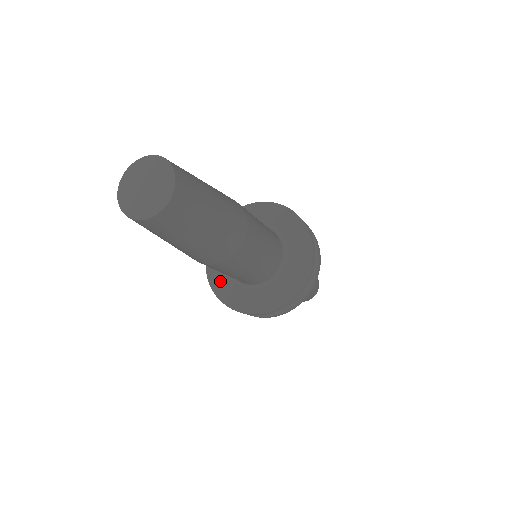
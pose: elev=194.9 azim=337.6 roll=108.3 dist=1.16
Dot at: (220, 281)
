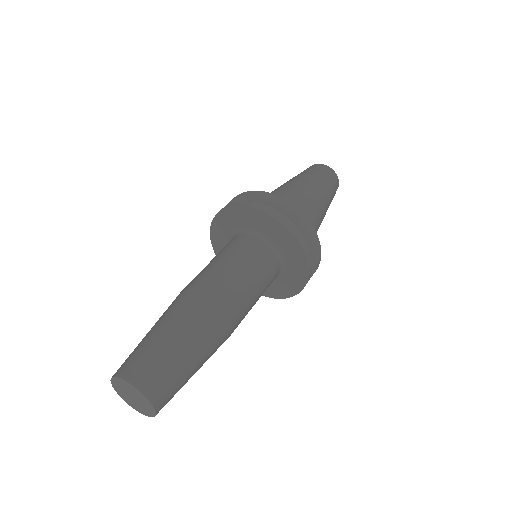
Dot at: occluded
